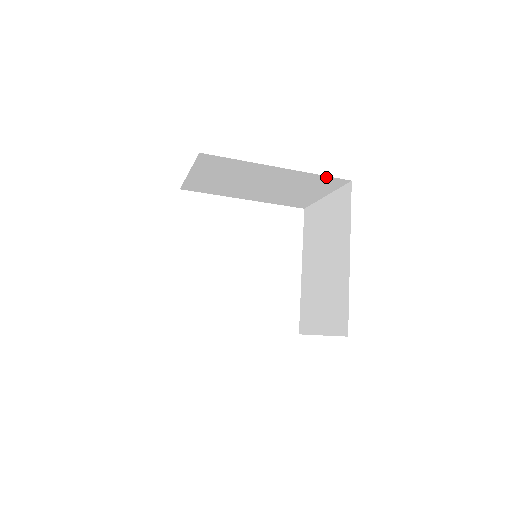
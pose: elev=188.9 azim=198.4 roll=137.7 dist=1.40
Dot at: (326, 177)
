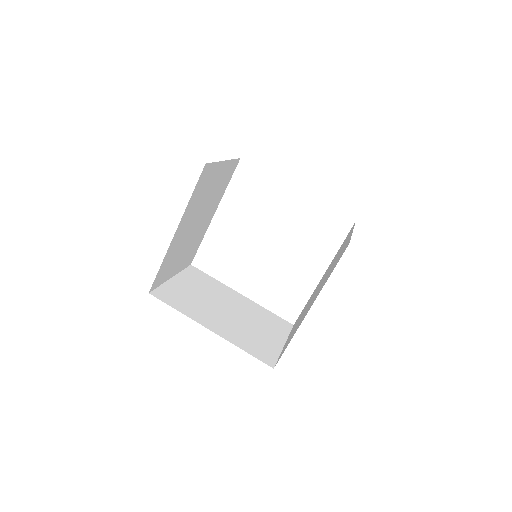
Dot at: occluded
